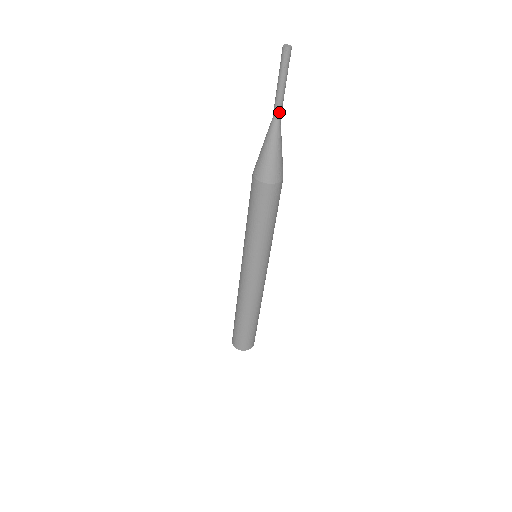
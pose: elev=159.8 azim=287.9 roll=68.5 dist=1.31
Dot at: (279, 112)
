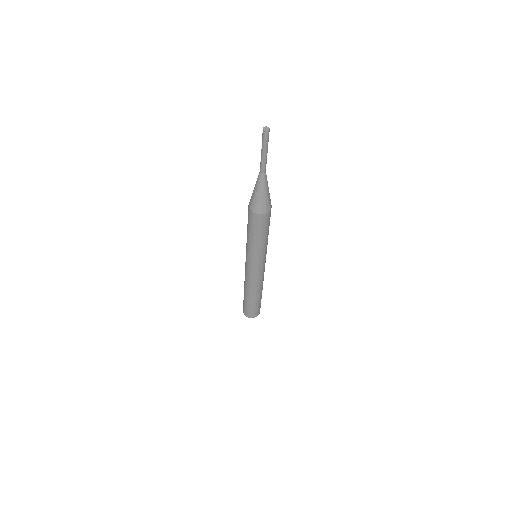
Dot at: (264, 168)
